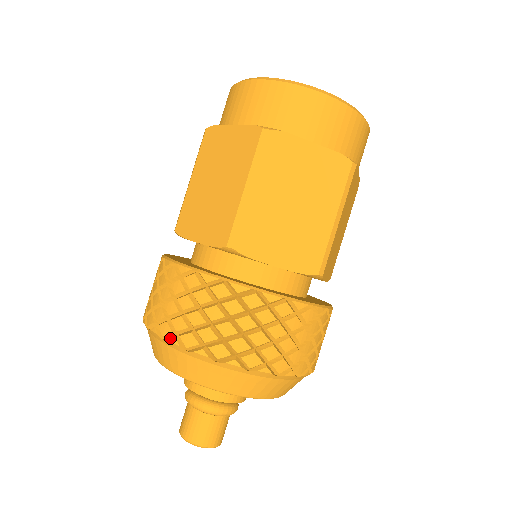
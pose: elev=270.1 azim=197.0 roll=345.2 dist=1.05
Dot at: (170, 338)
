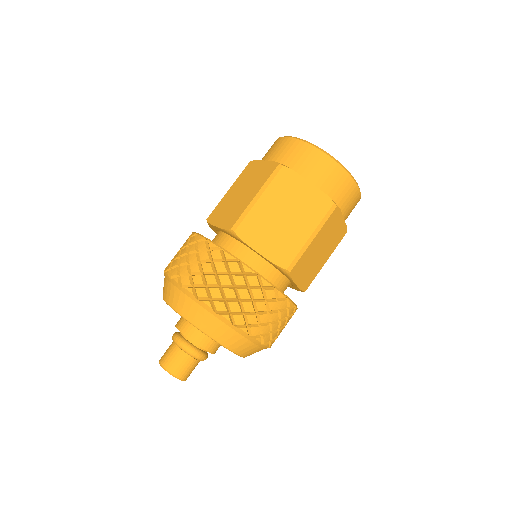
Dot at: (175, 278)
